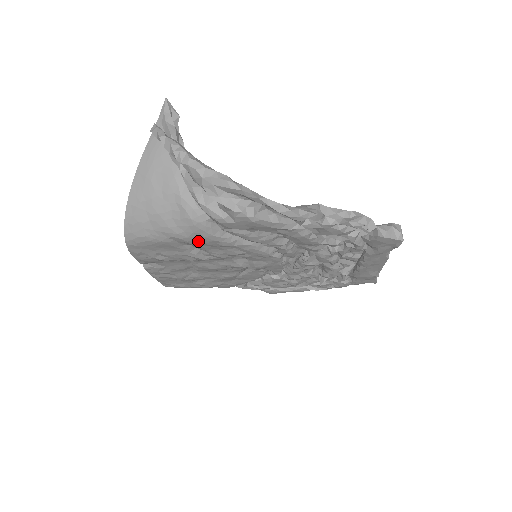
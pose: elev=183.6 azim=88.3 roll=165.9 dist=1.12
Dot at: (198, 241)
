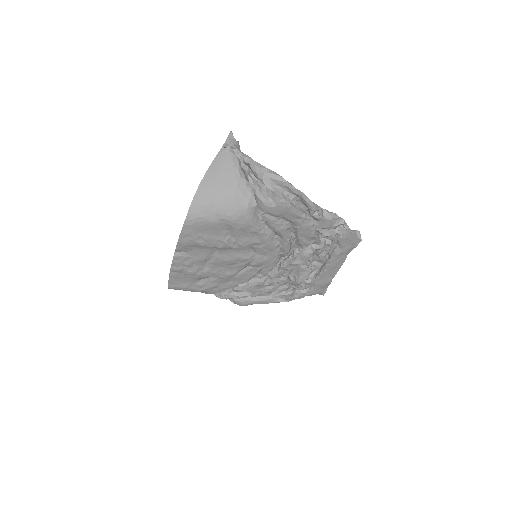
Dot at: (239, 224)
